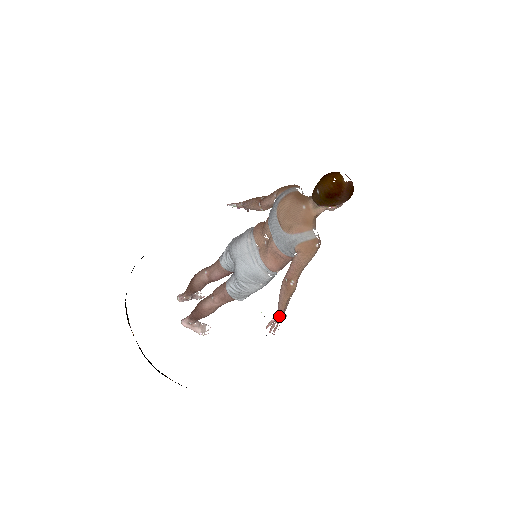
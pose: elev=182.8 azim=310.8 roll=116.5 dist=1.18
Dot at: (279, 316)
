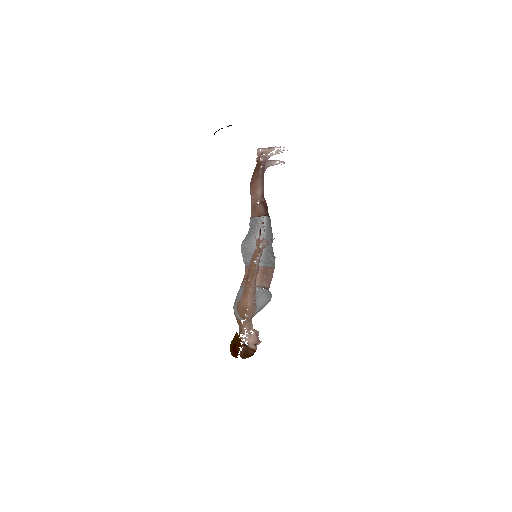
Dot at: occluded
